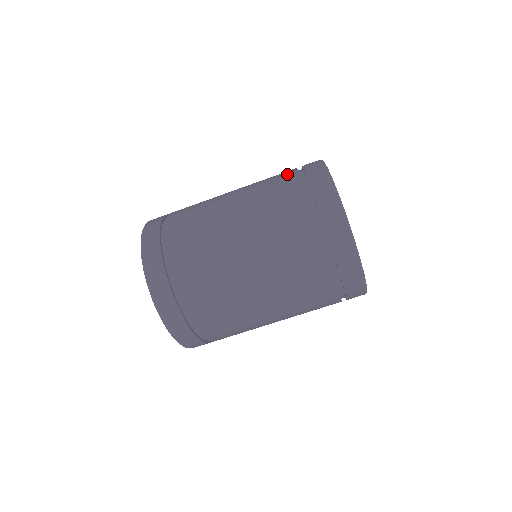
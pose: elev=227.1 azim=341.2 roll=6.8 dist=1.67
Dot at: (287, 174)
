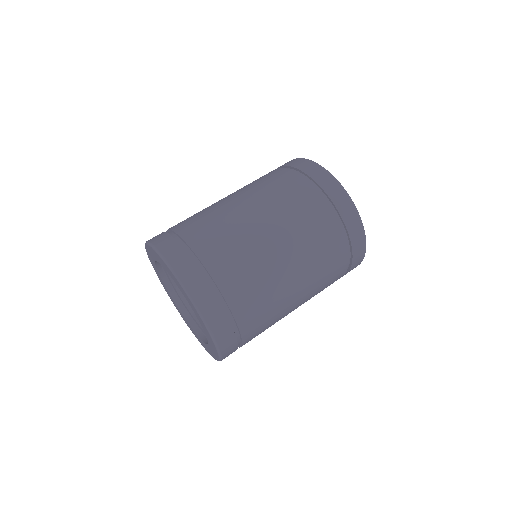
Dot at: occluded
